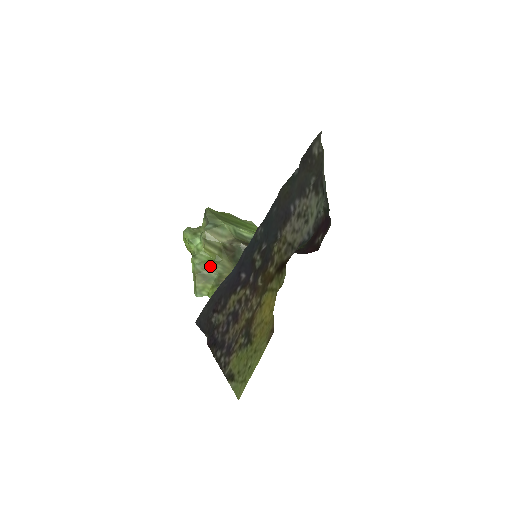
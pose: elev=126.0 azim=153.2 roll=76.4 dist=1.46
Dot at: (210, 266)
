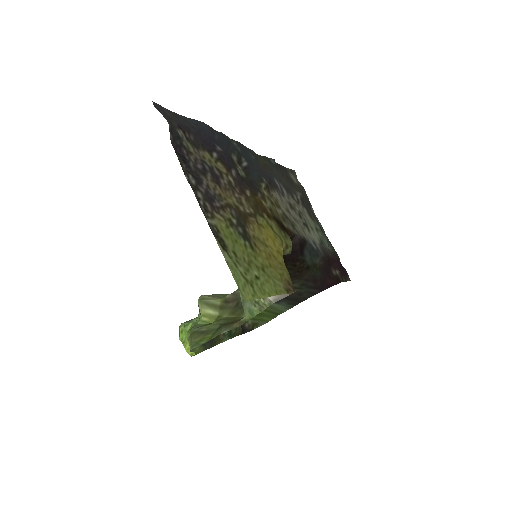
Dot at: (210, 324)
